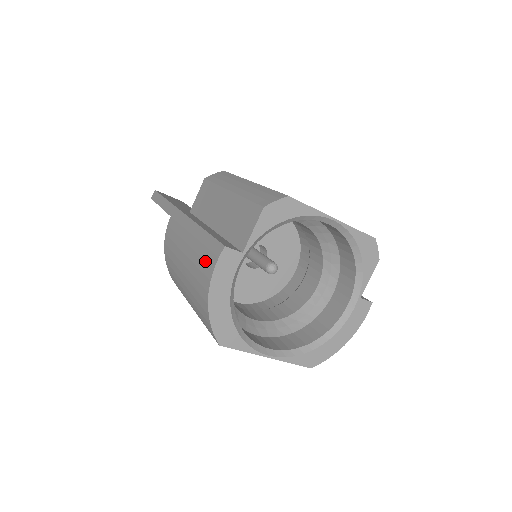
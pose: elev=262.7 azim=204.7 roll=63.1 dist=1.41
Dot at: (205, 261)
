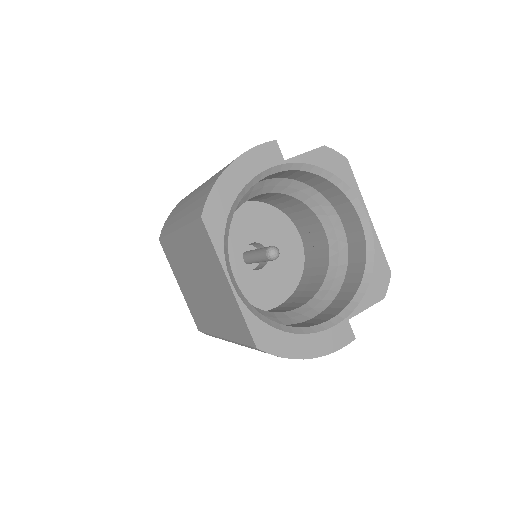
Dot at: occluded
